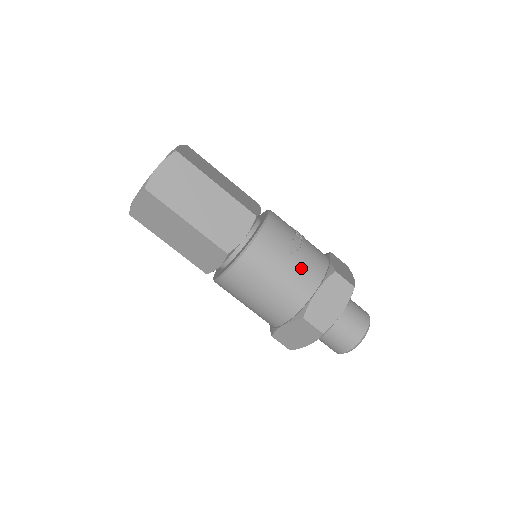
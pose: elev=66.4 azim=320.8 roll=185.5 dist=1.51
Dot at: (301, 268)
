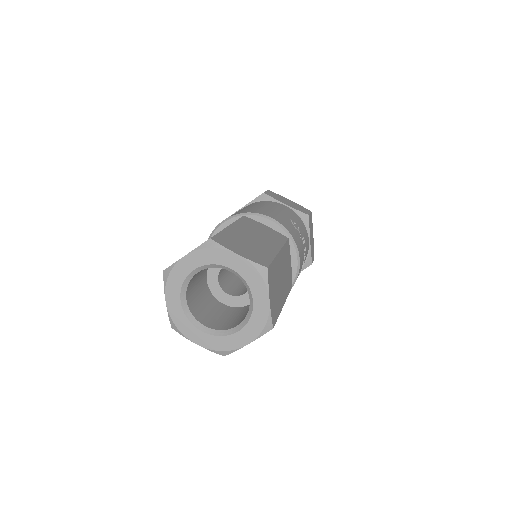
Dot at: occluded
